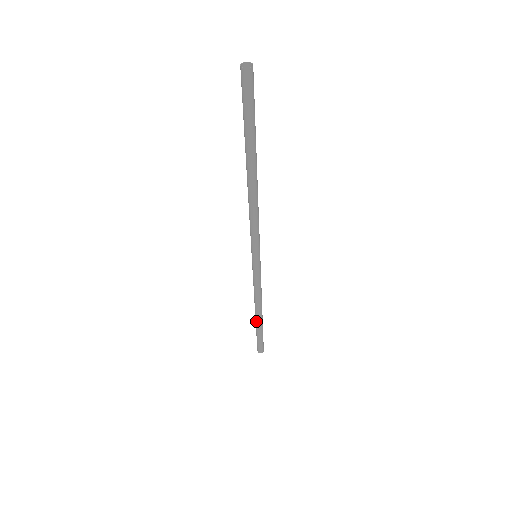
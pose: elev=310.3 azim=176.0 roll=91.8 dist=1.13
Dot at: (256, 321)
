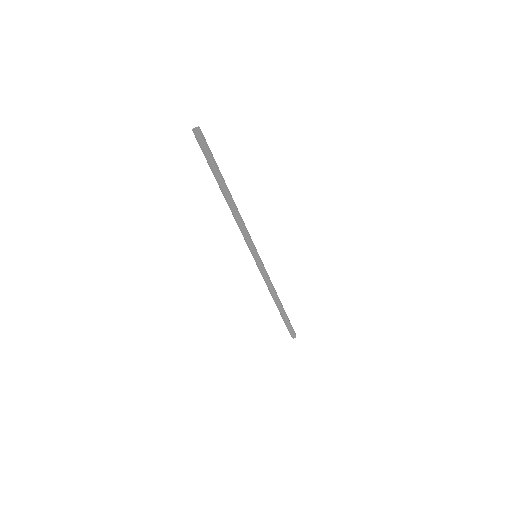
Dot at: occluded
